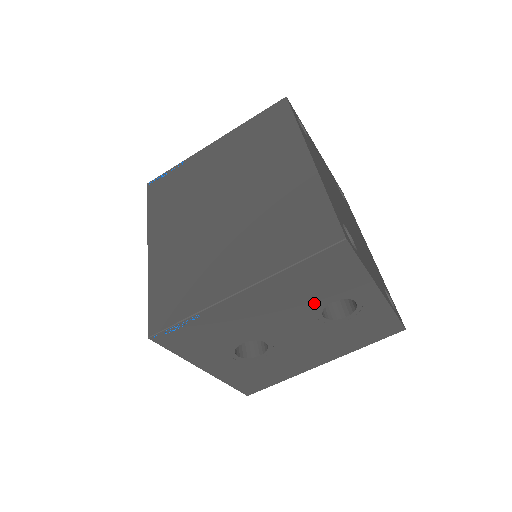
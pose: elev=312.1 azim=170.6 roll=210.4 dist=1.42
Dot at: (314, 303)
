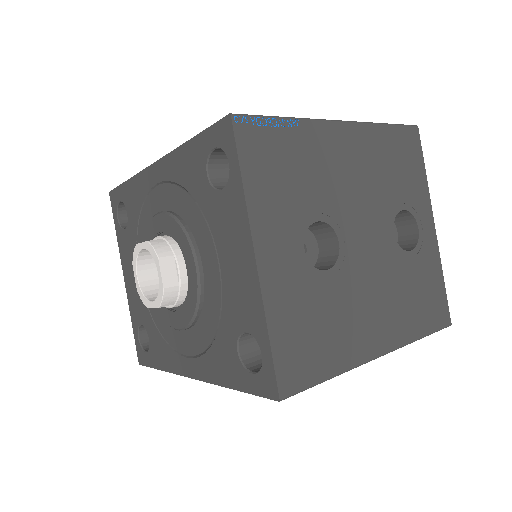
Dot at: (390, 198)
